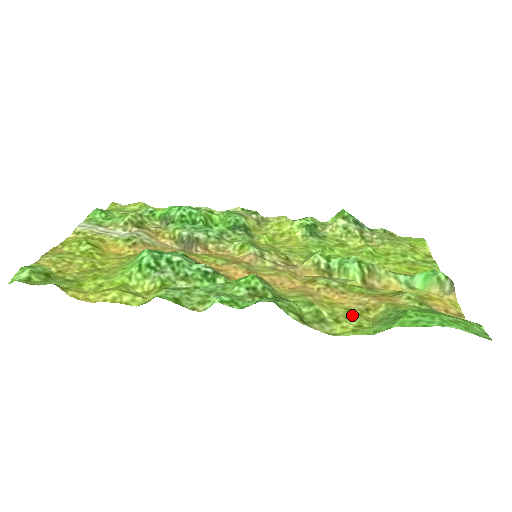
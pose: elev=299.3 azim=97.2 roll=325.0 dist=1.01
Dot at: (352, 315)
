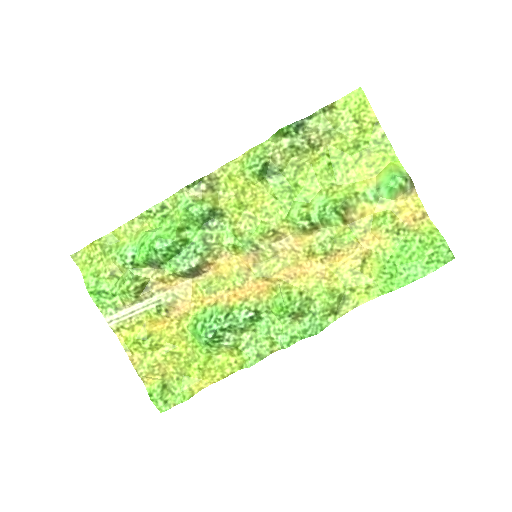
Dot at: (358, 277)
